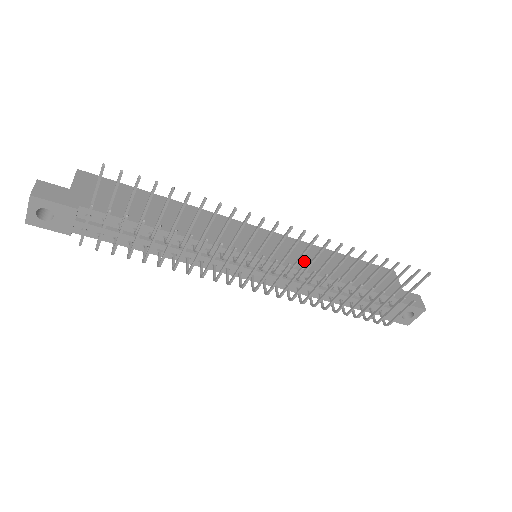
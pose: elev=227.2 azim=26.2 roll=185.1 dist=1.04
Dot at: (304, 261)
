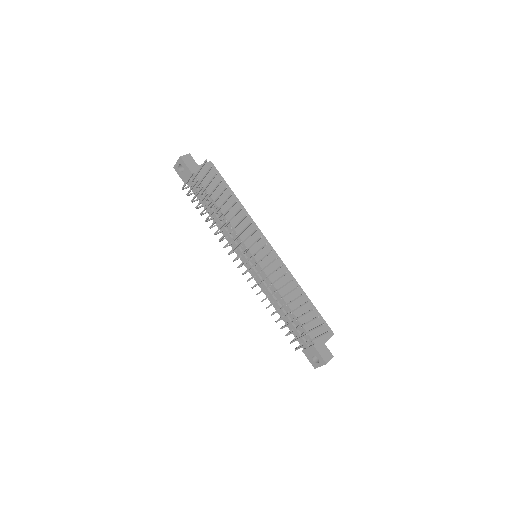
Dot at: (277, 277)
